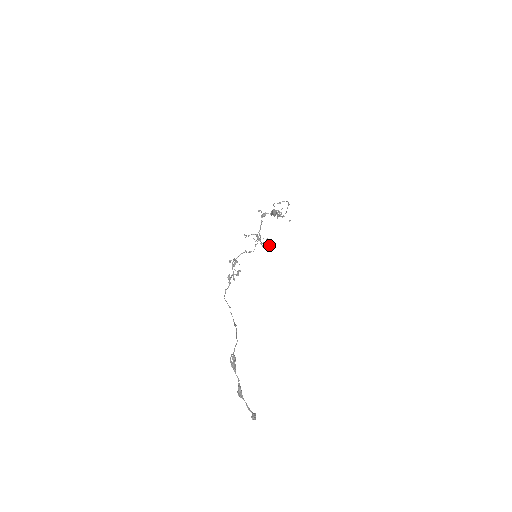
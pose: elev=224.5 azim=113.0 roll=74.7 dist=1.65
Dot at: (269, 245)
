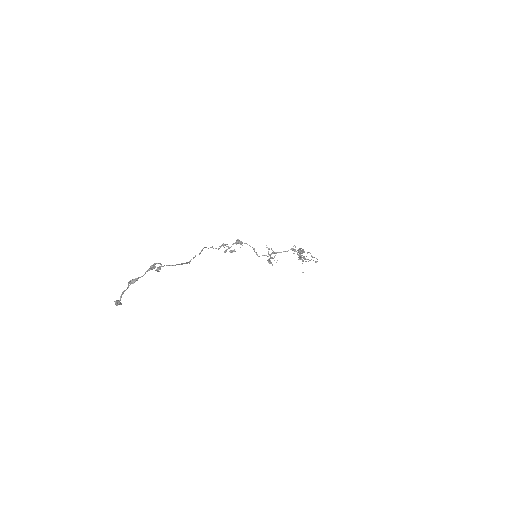
Dot at: occluded
